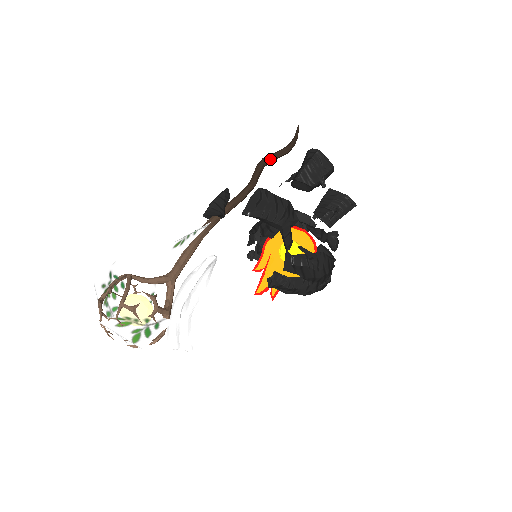
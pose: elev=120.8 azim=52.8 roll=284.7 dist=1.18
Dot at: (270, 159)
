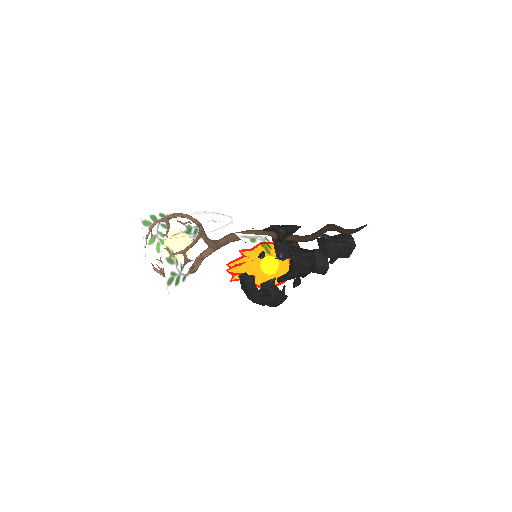
Dot at: (335, 230)
